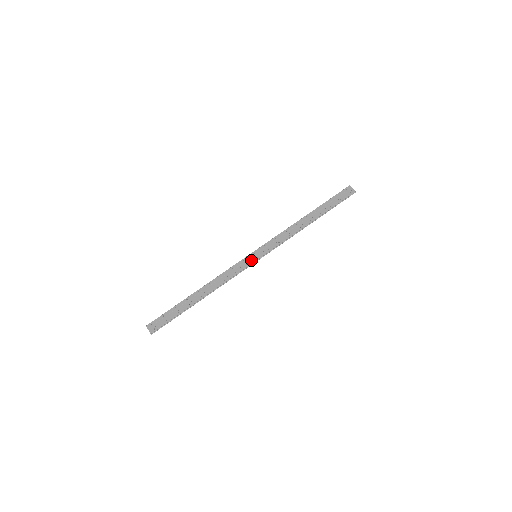
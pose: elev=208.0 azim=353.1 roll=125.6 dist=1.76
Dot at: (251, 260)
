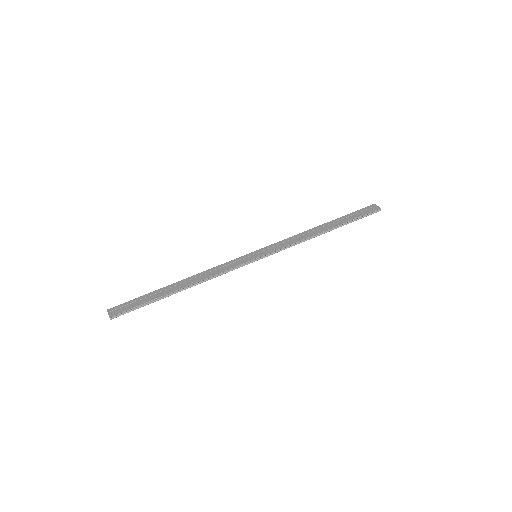
Dot at: (249, 258)
